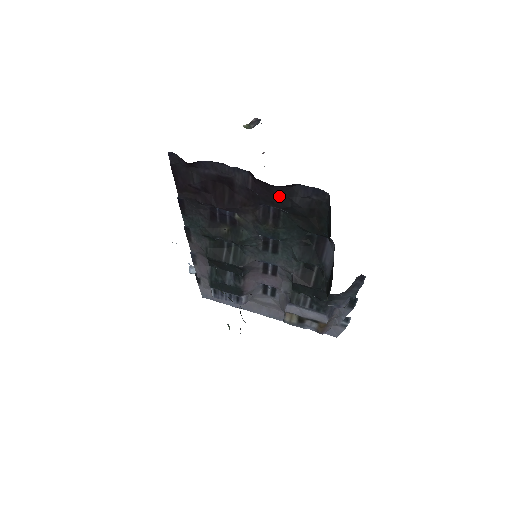
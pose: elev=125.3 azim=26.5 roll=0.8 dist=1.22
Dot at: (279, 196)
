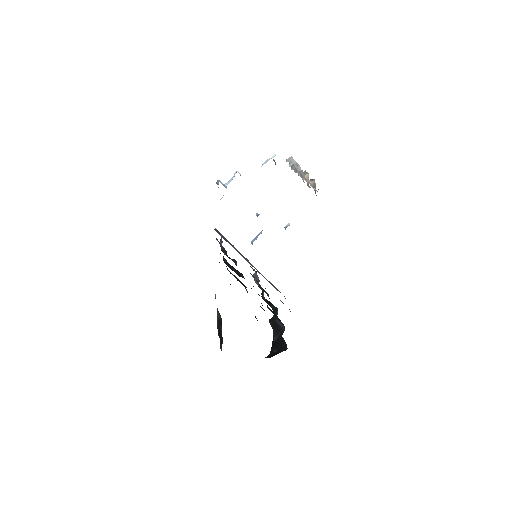
Dot at: occluded
